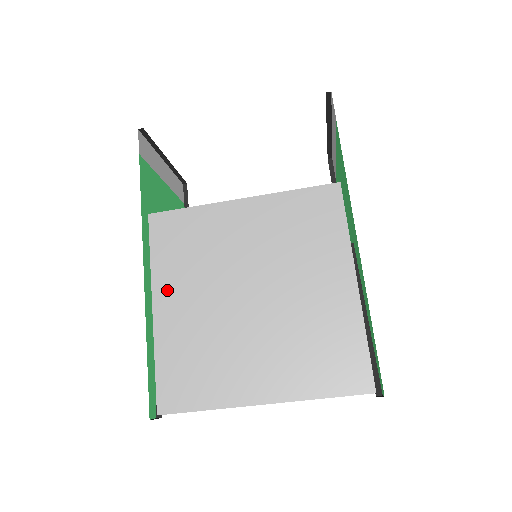
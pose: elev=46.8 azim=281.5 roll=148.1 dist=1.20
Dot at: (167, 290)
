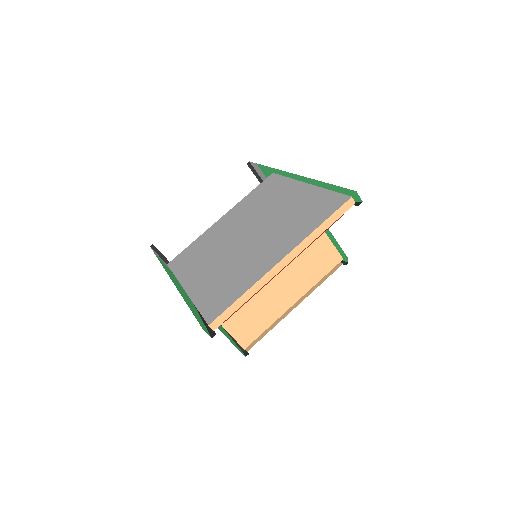
Dot at: (191, 276)
